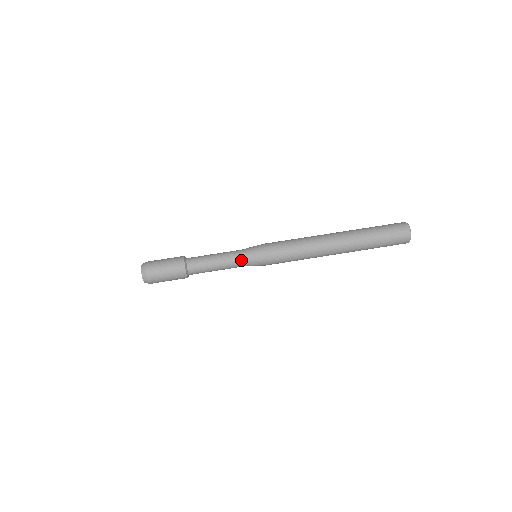
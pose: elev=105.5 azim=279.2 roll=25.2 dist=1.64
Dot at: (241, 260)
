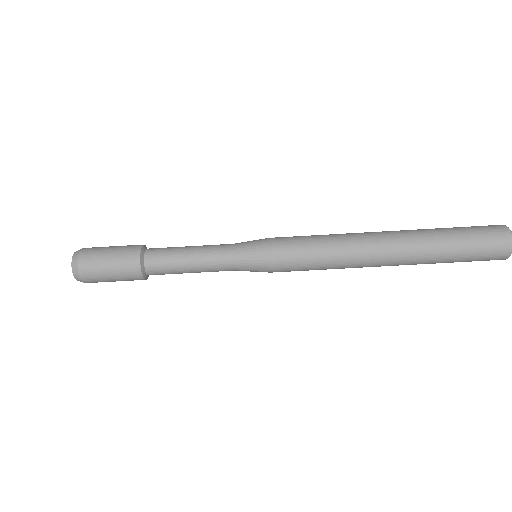
Dot at: (232, 270)
